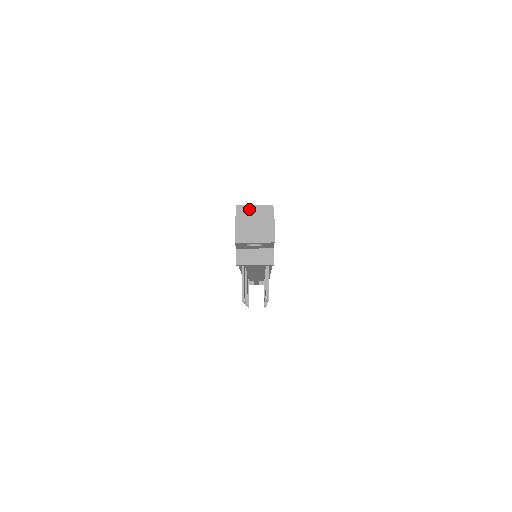
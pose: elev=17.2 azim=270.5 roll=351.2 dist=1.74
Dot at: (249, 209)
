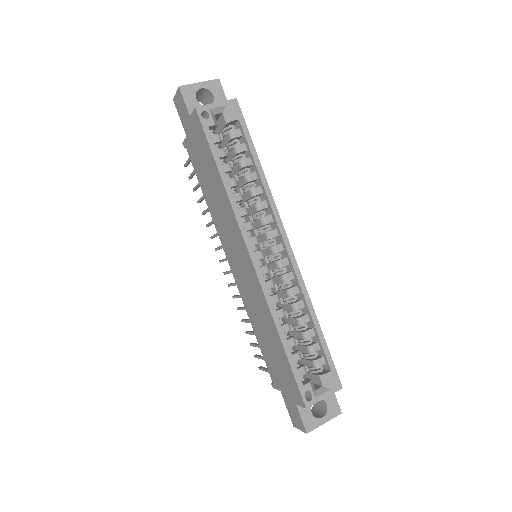
Dot at: (316, 401)
